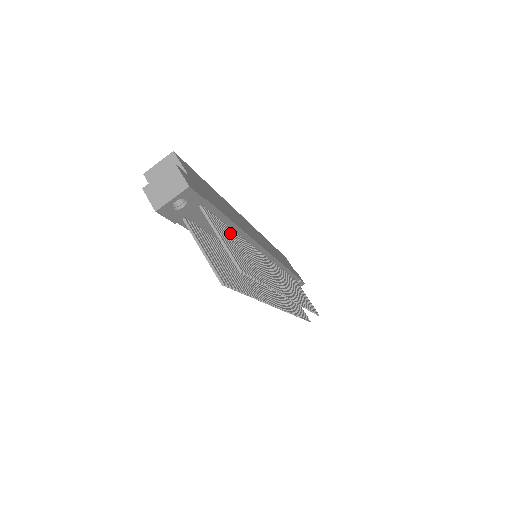
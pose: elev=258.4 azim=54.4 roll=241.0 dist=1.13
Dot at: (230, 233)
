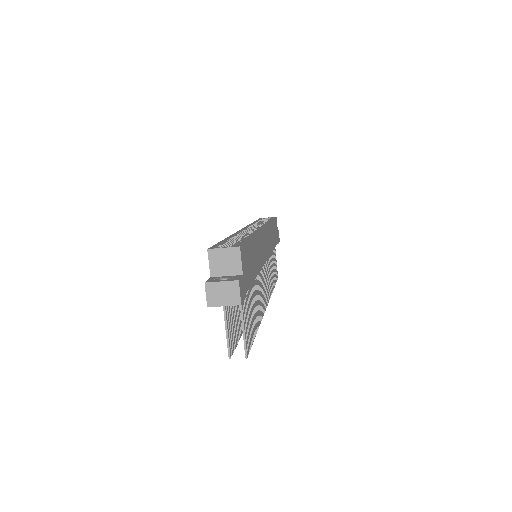
Dot at: (249, 292)
